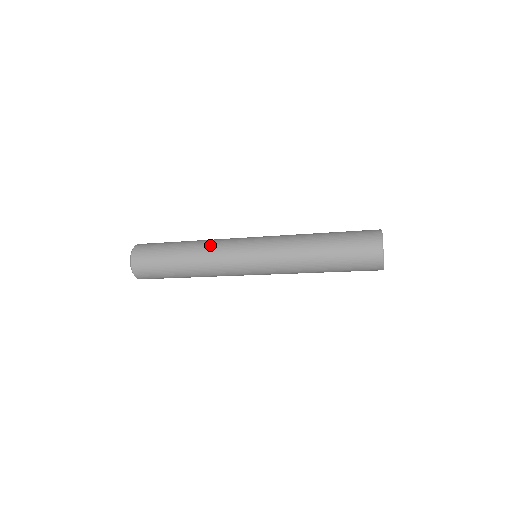
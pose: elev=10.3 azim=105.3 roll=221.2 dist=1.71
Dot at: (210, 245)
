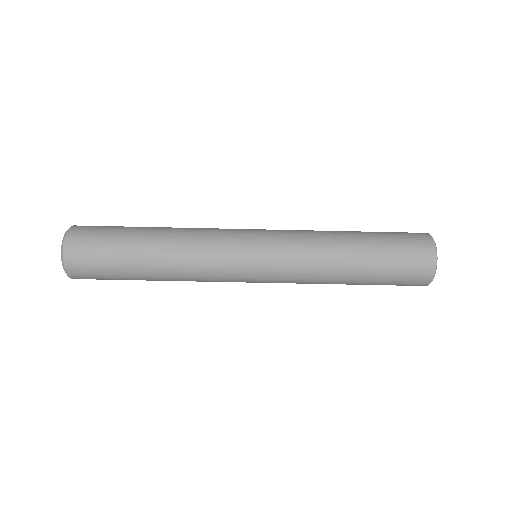
Dot at: (193, 236)
